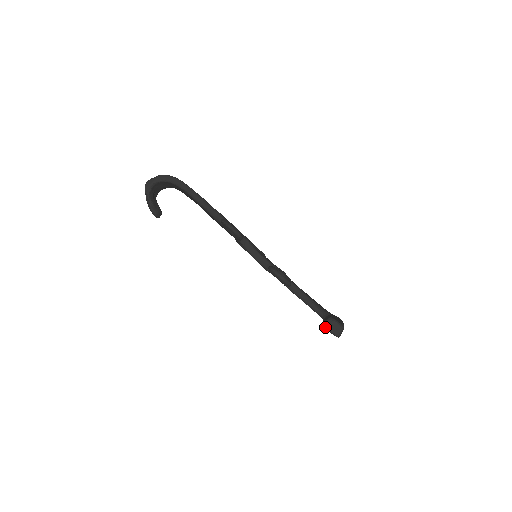
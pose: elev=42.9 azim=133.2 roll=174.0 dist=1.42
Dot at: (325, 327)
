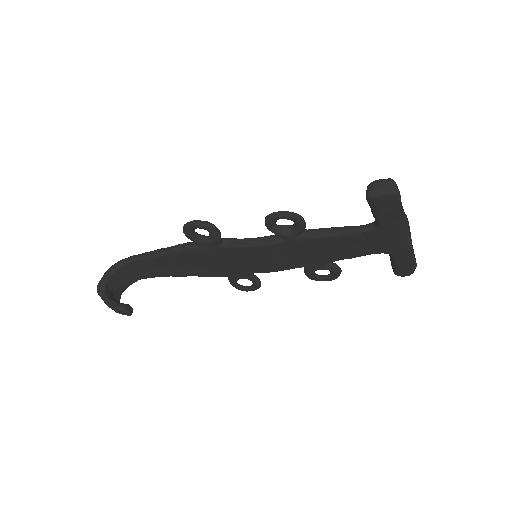
Dot at: (372, 196)
